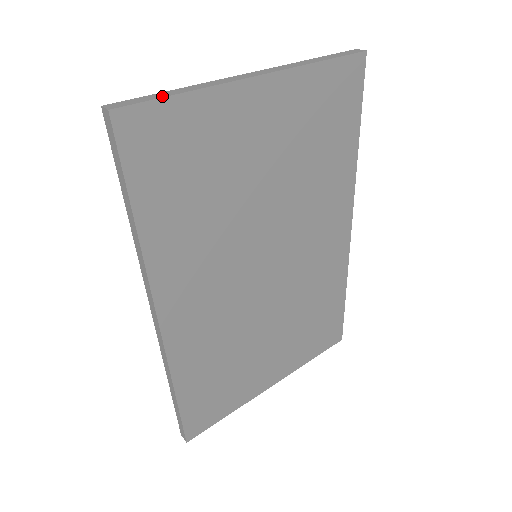
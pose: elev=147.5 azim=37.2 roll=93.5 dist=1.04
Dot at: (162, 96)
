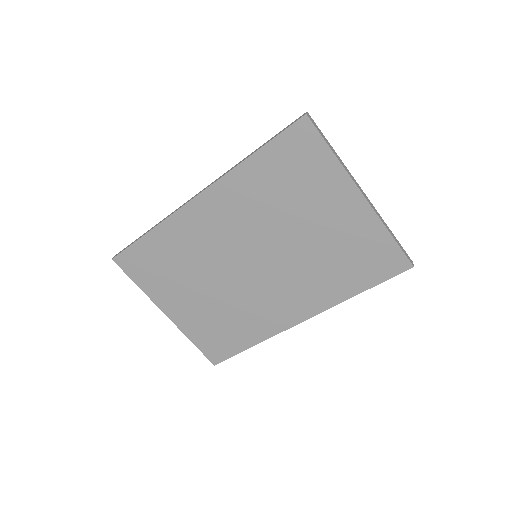
Dot at: (326, 141)
